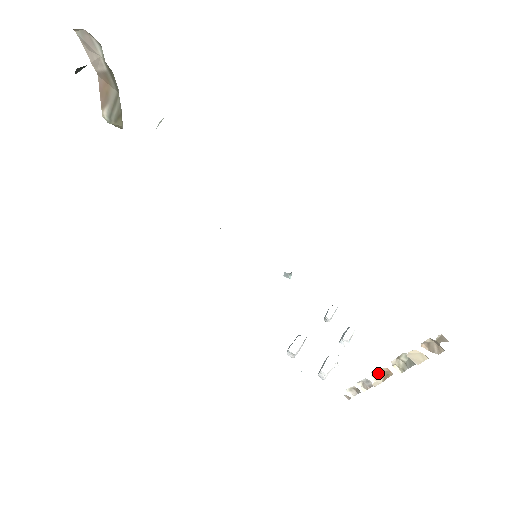
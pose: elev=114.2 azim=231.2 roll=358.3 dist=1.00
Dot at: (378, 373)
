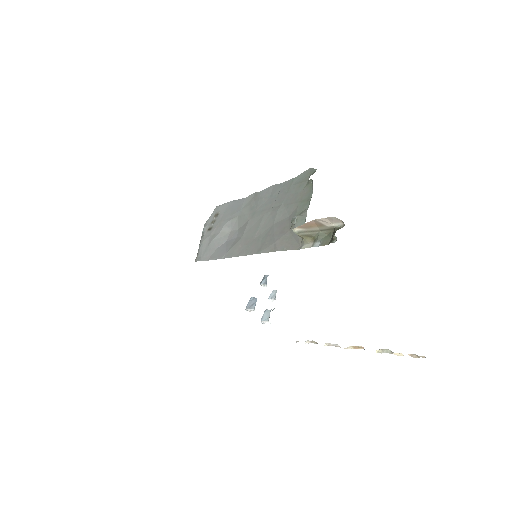
Dot at: (353, 346)
